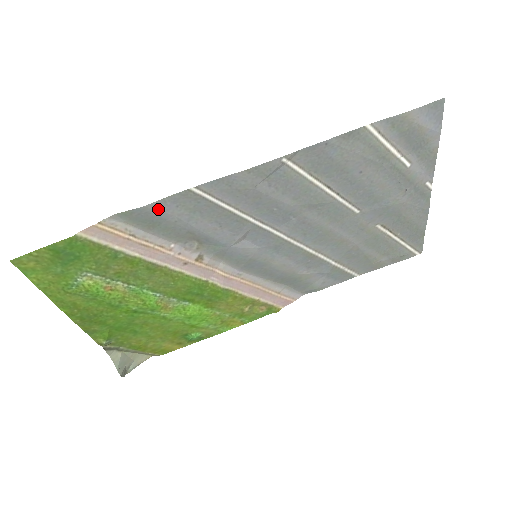
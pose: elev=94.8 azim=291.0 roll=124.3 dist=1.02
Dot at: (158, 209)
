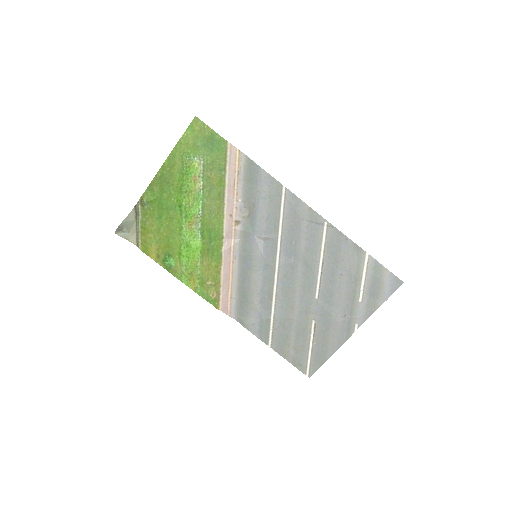
Dot at: (262, 176)
